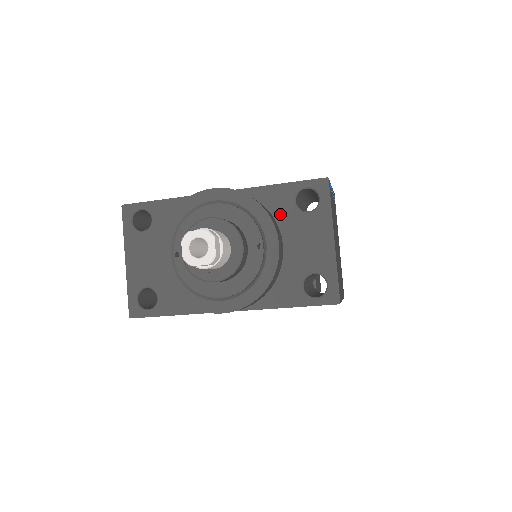
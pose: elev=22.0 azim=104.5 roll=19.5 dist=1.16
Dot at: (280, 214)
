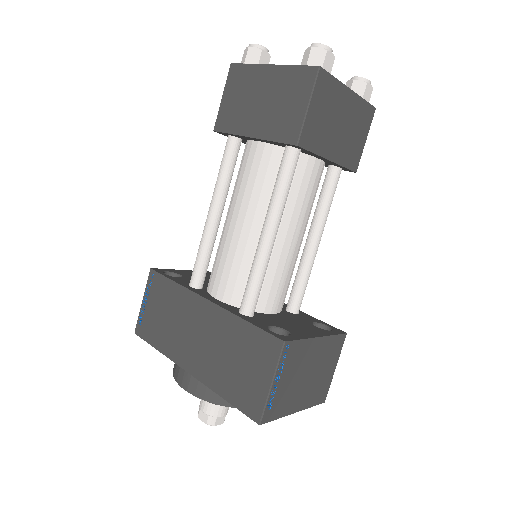
Dot at: occluded
